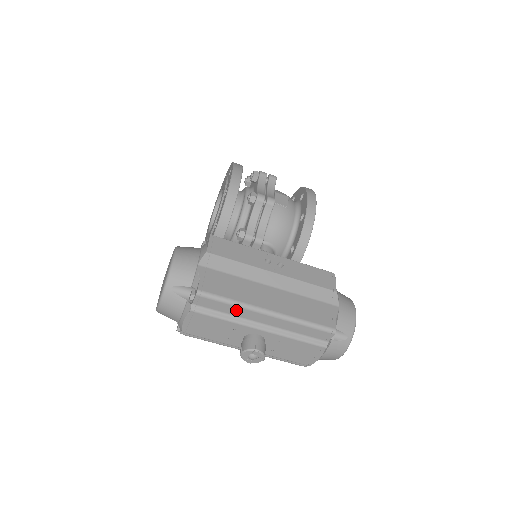
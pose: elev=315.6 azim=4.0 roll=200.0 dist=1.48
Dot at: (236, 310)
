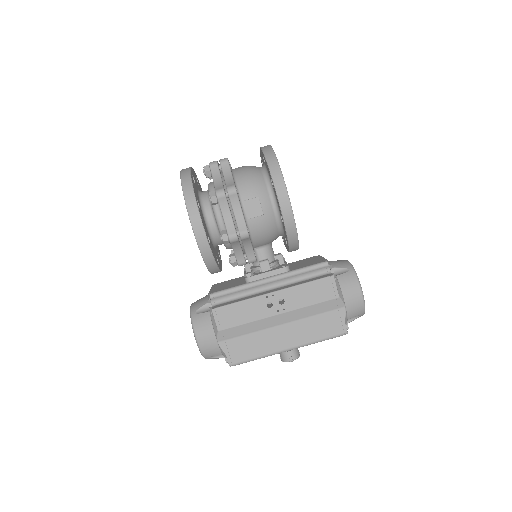
Dot at: occluded
